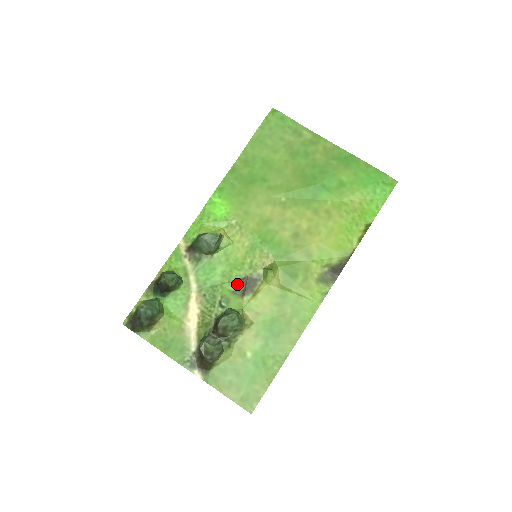
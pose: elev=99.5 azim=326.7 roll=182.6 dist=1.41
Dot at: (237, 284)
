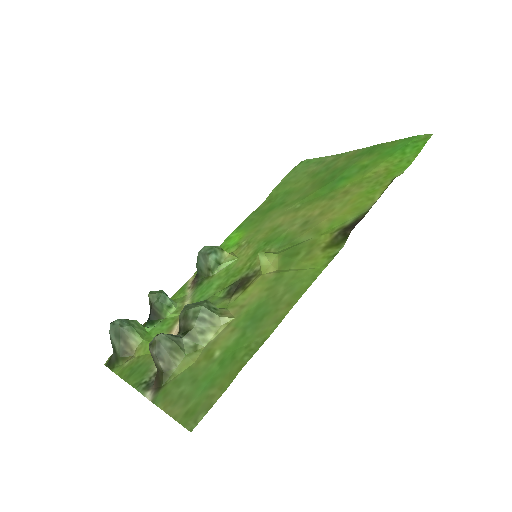
Dot at: (229, 288)
